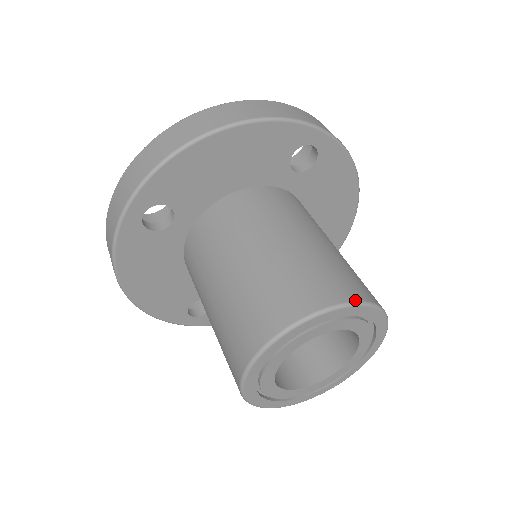
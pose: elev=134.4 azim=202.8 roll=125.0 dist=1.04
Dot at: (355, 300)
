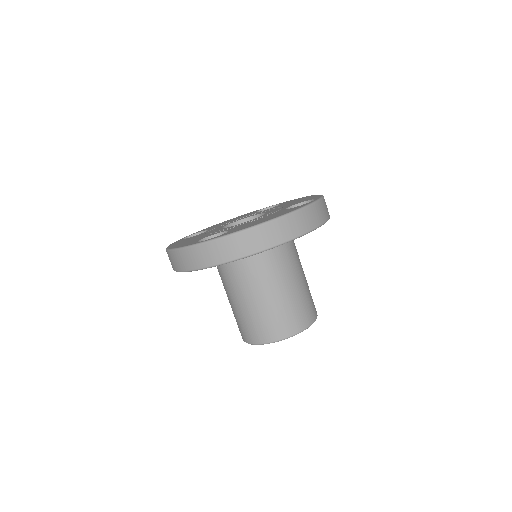
Dot at: (312, 323)
